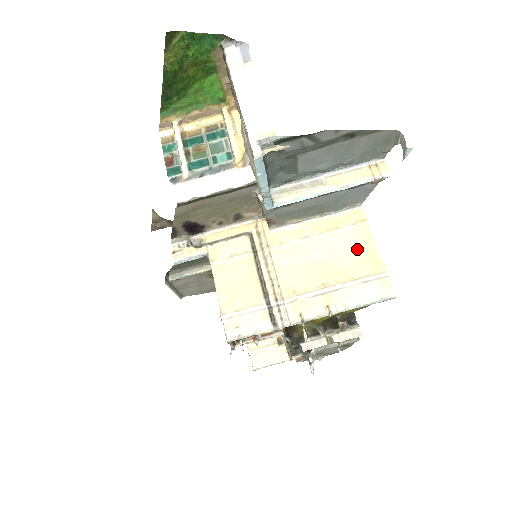
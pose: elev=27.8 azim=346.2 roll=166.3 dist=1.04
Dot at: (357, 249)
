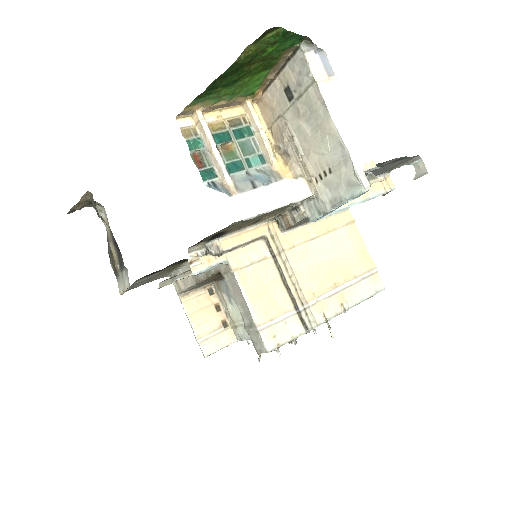
Dot at: (353, 249)
